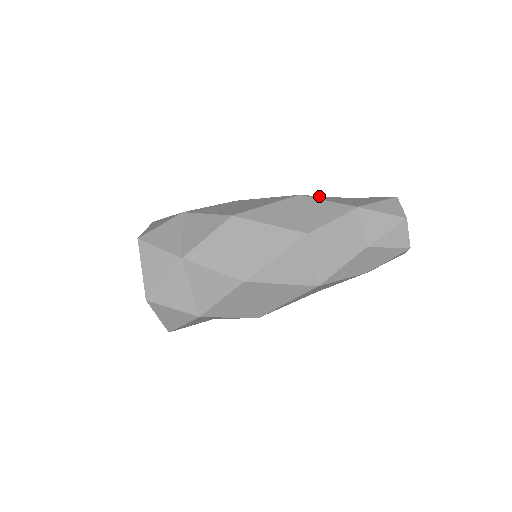
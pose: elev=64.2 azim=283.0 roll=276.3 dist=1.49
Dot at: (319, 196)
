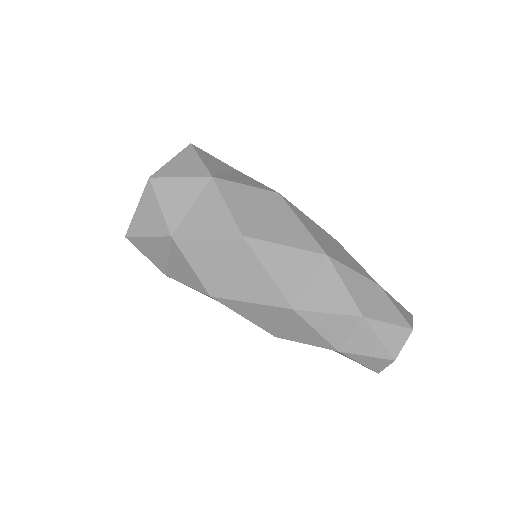
Dot at: occluded
